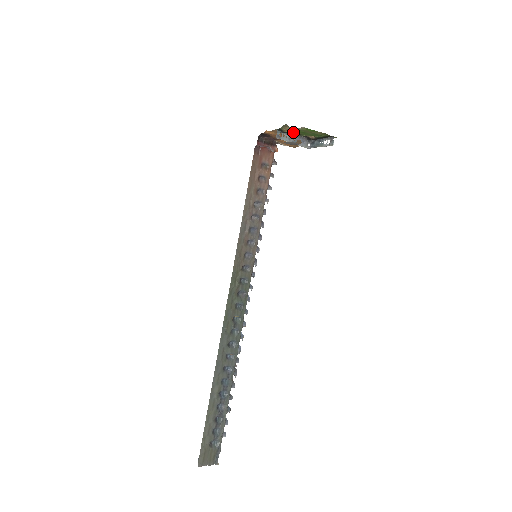
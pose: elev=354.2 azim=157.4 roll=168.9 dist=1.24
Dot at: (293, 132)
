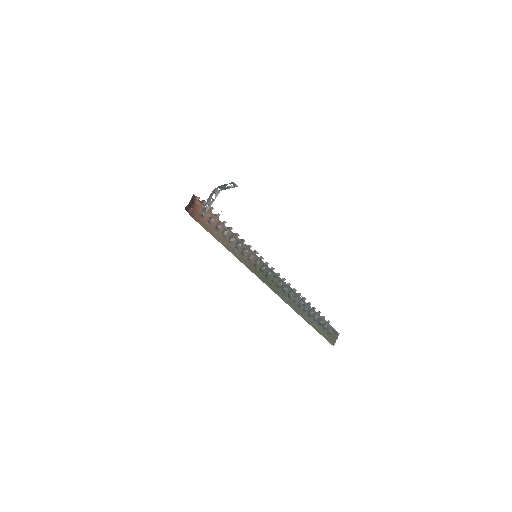
Dot at: (208, 201)
